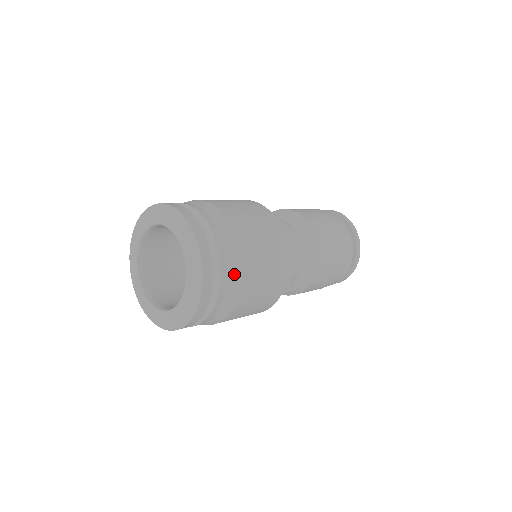
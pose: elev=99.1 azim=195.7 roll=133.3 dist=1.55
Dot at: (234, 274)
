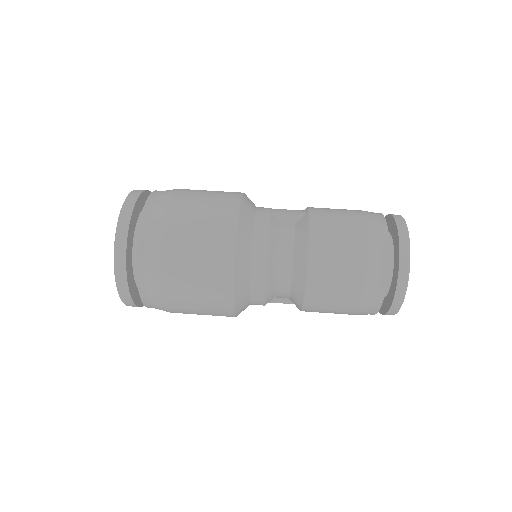
Dot at: (155, 299)
